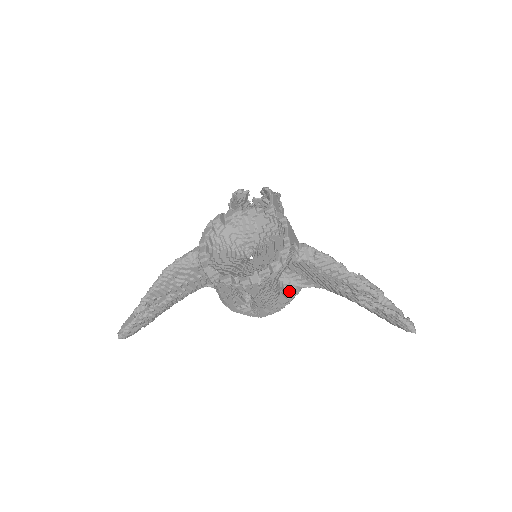
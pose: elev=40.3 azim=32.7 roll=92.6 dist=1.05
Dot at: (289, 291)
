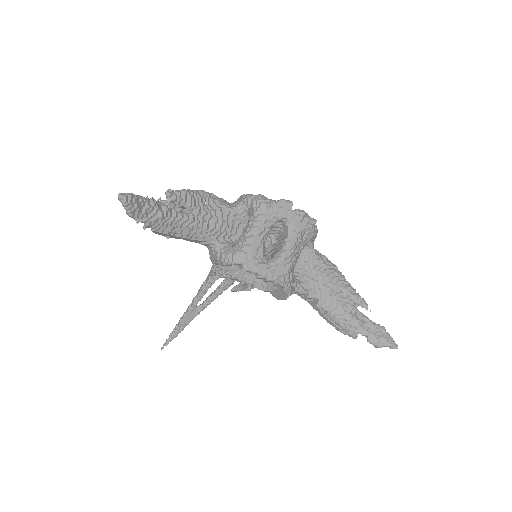
Dot at: (293, 279)
